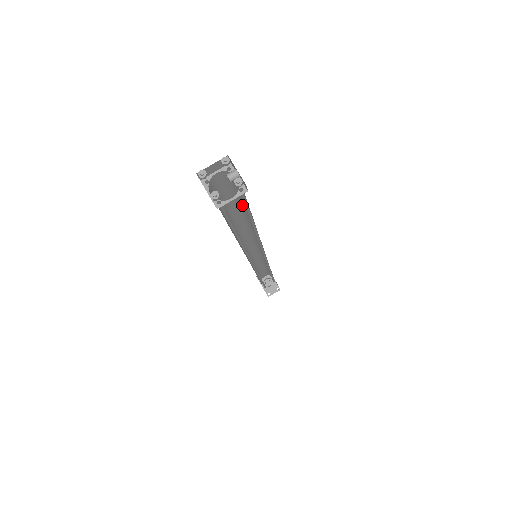
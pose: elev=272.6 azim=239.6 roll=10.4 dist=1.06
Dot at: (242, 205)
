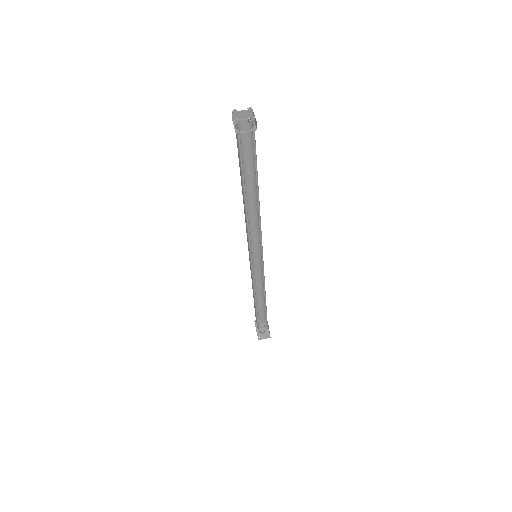
Dot at: (254, 171)
